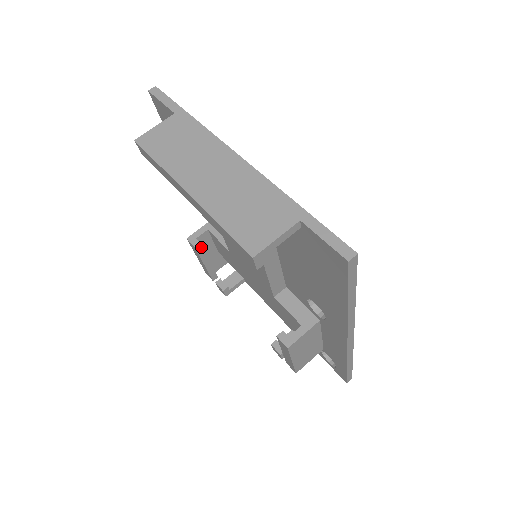
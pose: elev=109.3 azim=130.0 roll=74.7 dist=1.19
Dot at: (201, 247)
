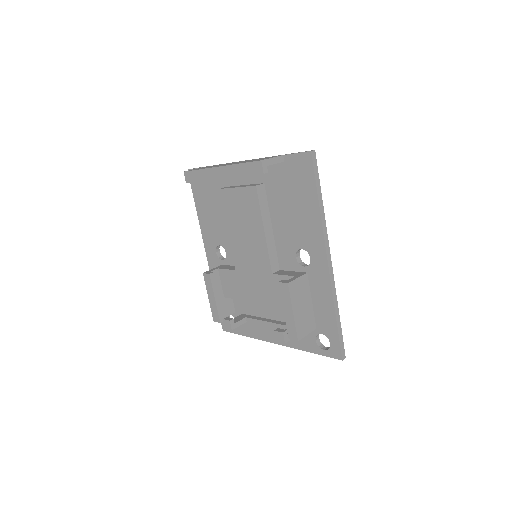
Dot at: (214, 278)
